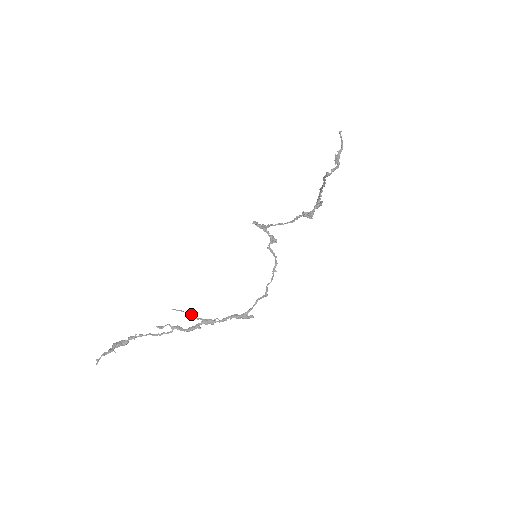
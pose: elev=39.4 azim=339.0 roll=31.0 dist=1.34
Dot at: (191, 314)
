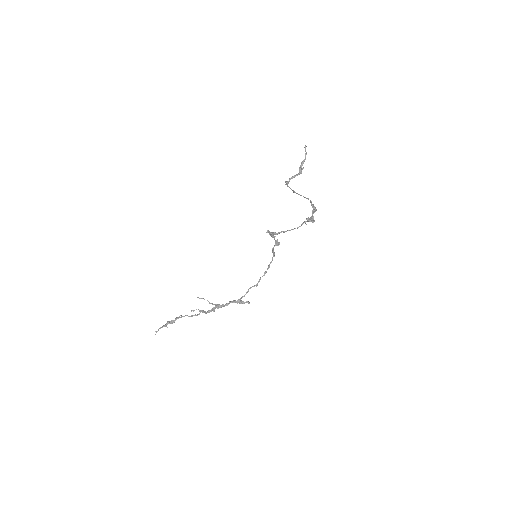
Dot at: (208, 301)
